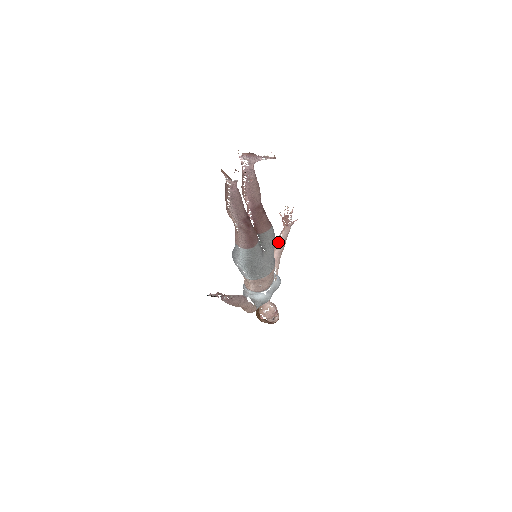
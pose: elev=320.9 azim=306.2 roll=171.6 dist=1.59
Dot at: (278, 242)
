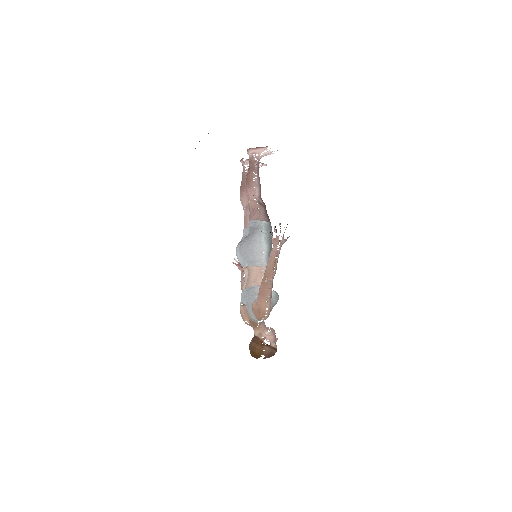
Dot at: occluded
